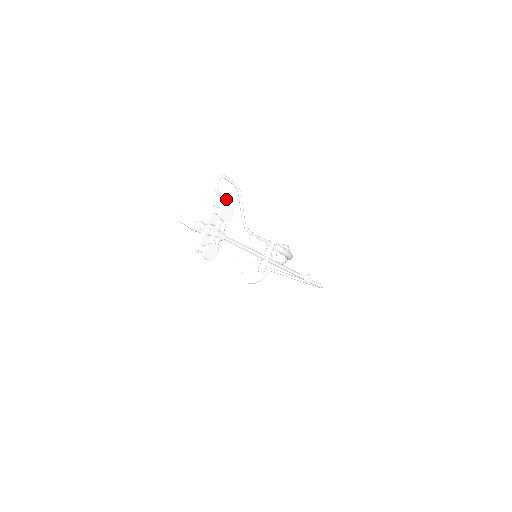
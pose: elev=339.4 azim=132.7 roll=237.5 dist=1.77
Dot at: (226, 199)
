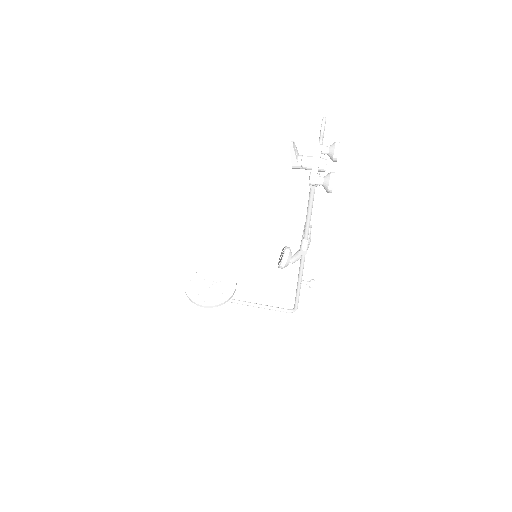
Dot at: occluded
